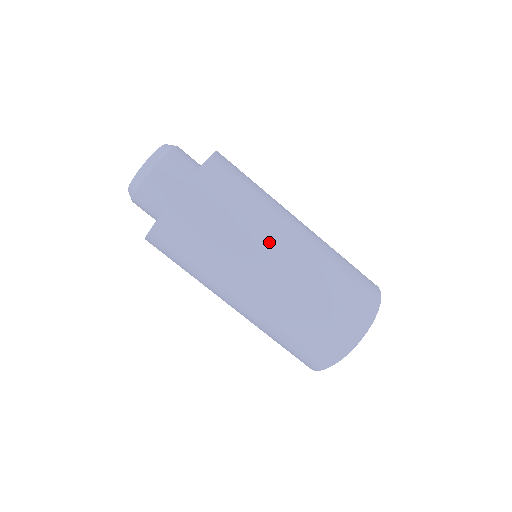
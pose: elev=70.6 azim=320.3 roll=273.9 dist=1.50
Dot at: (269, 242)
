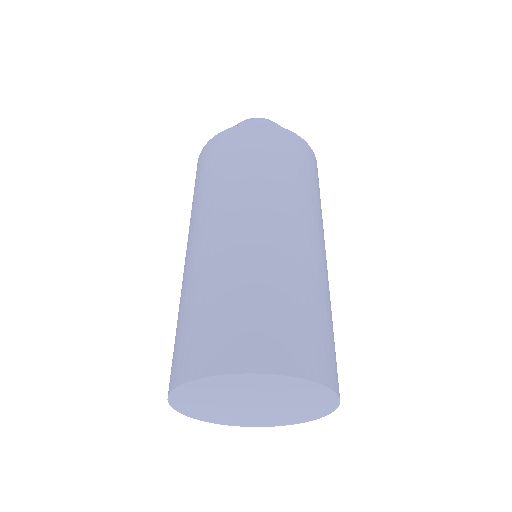
Dot at: (298, 212)
